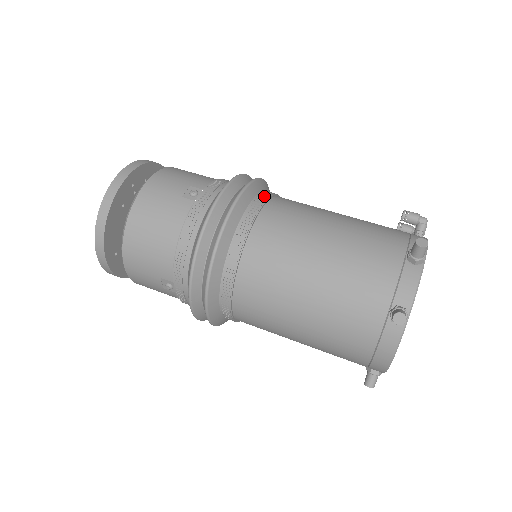
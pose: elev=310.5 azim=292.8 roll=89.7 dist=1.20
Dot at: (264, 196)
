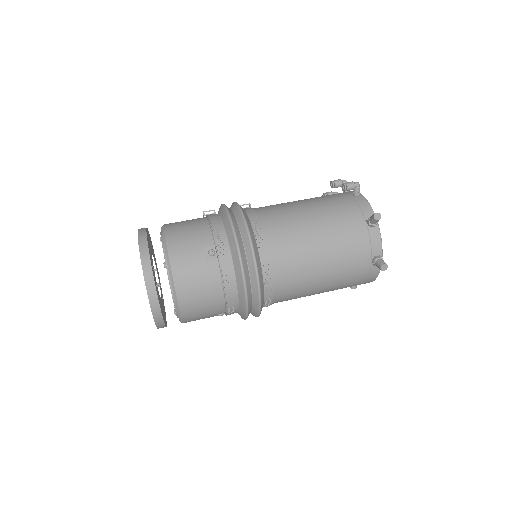
Dot at: (257, 225)
